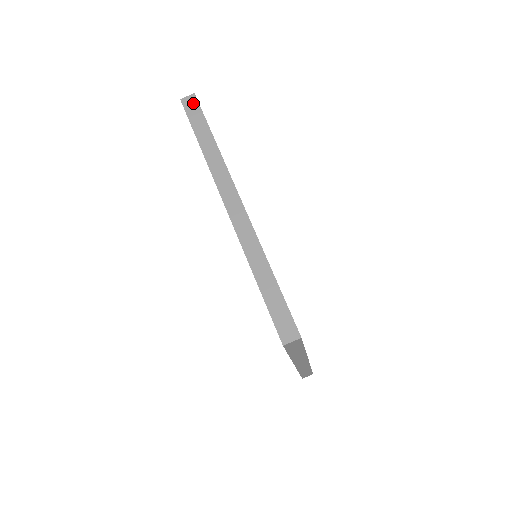
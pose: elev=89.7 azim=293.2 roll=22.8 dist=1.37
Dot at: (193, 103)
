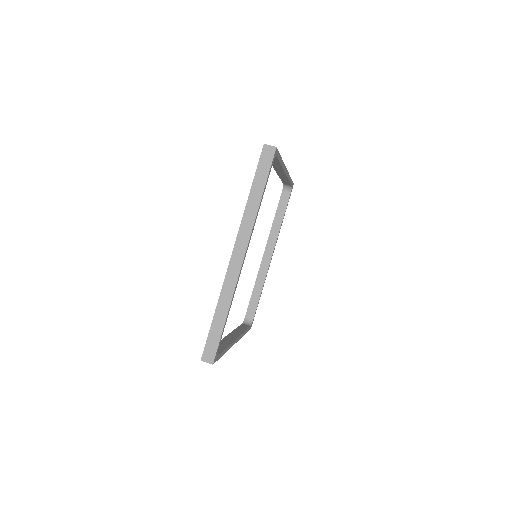
Dot at: occluded
